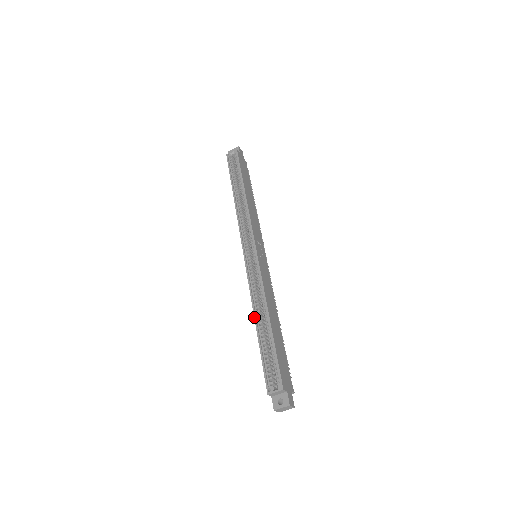
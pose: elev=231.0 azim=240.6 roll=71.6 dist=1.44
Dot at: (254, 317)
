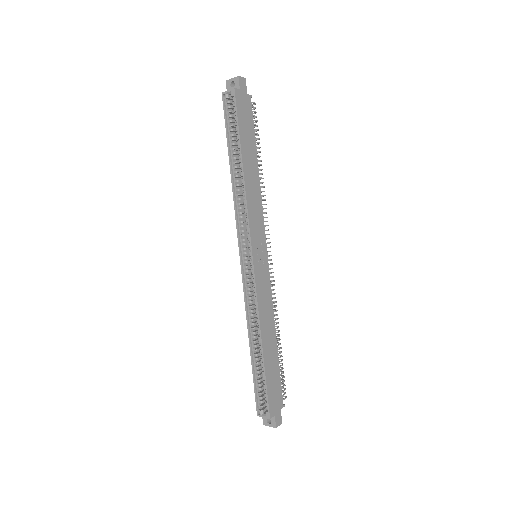
Dot at: occluded
